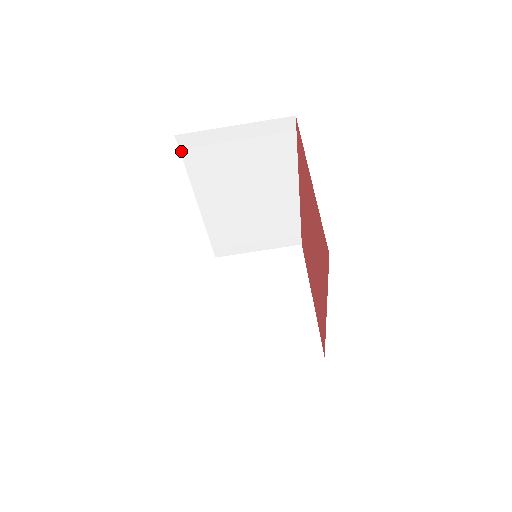
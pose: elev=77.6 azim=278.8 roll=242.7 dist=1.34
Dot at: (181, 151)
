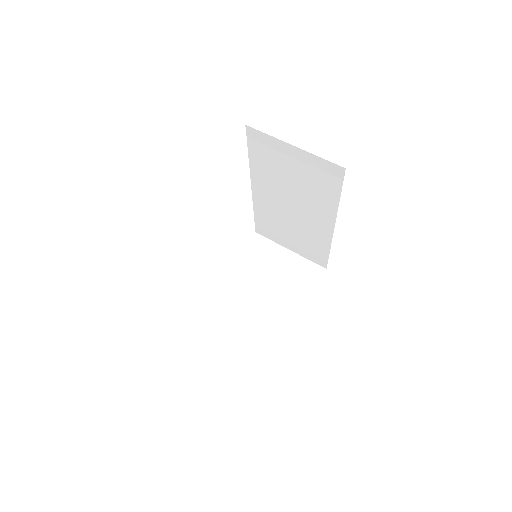
Dot at: (248, 139)
